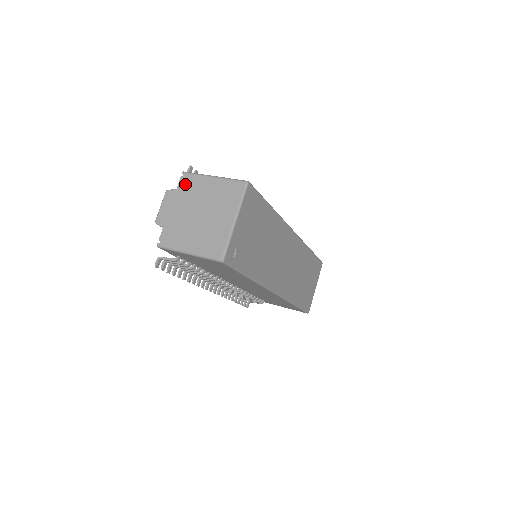
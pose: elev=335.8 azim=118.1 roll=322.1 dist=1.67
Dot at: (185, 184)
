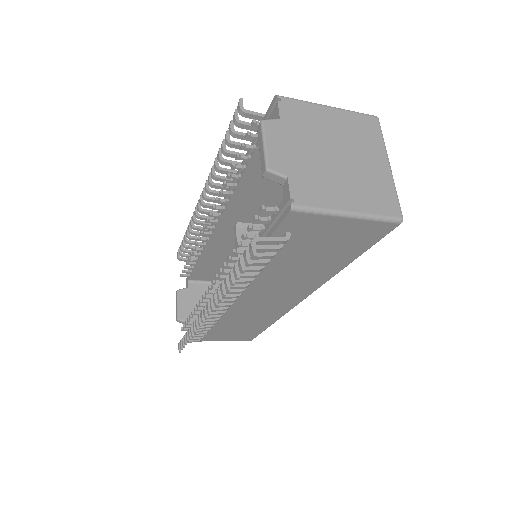
Dot at: (291, 112)
